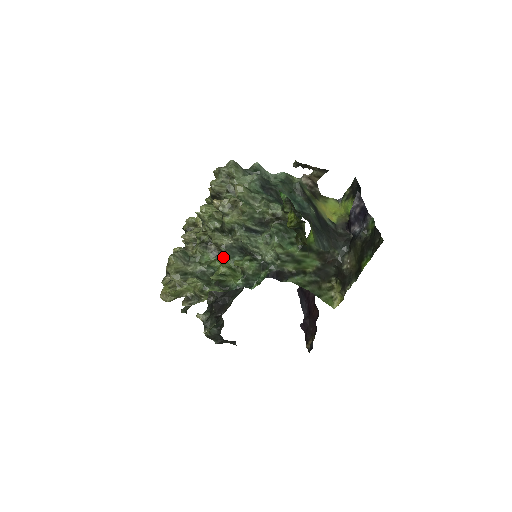
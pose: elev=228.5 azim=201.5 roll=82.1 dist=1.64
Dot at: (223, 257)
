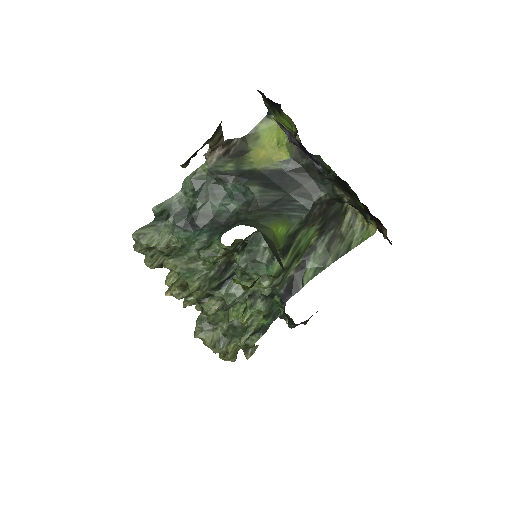
Dot at: occluded
